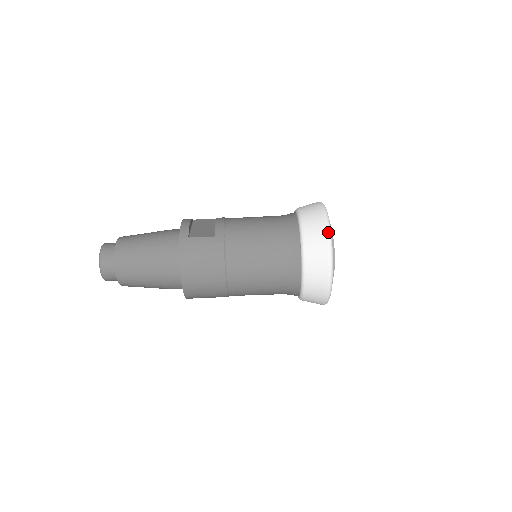
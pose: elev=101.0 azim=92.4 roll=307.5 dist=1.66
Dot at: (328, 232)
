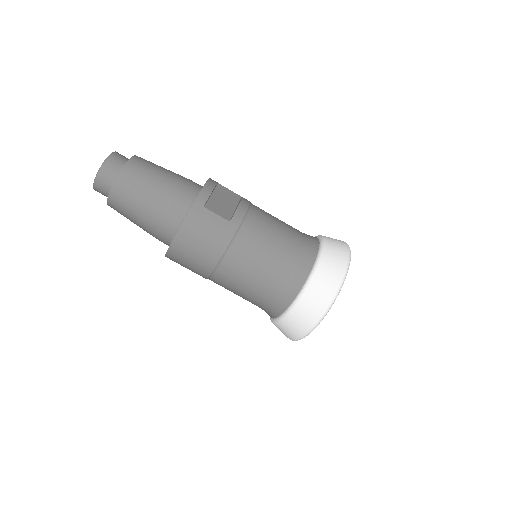
Dot at: (339, 288)
